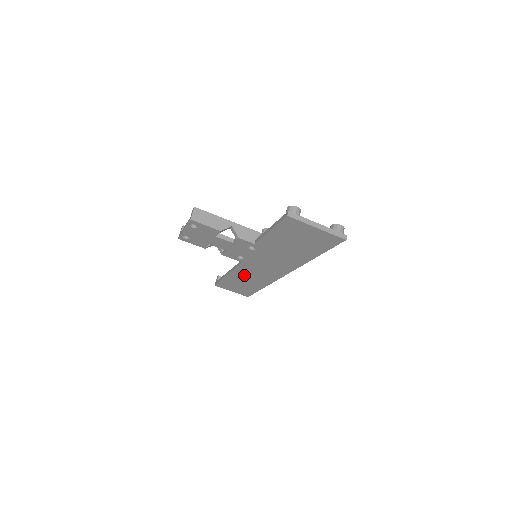
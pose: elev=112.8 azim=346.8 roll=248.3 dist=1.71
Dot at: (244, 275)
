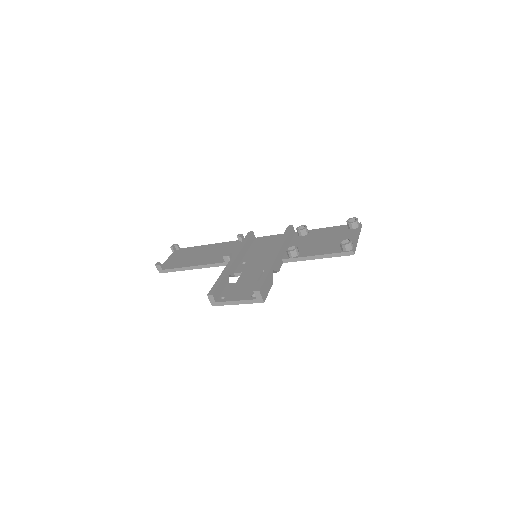
Dot at: occluded
